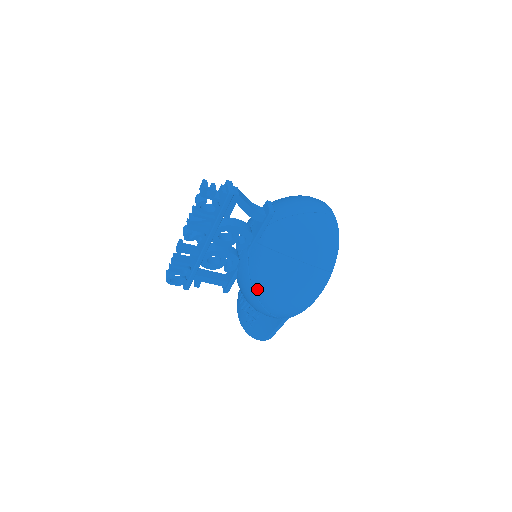
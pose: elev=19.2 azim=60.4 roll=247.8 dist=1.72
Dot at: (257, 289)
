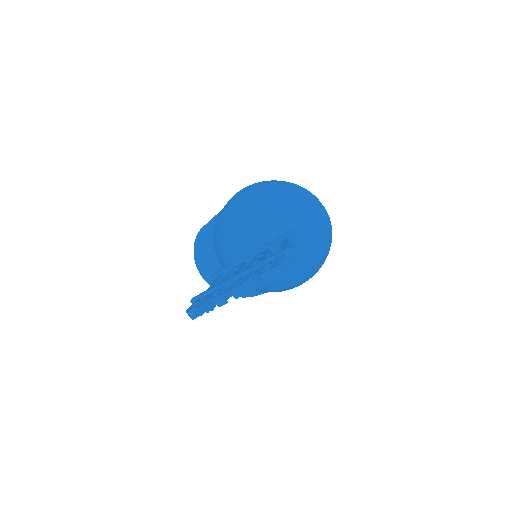
Dot at: (274, 288)
